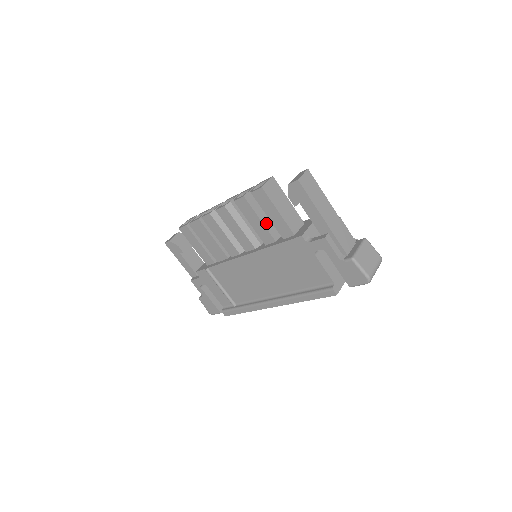
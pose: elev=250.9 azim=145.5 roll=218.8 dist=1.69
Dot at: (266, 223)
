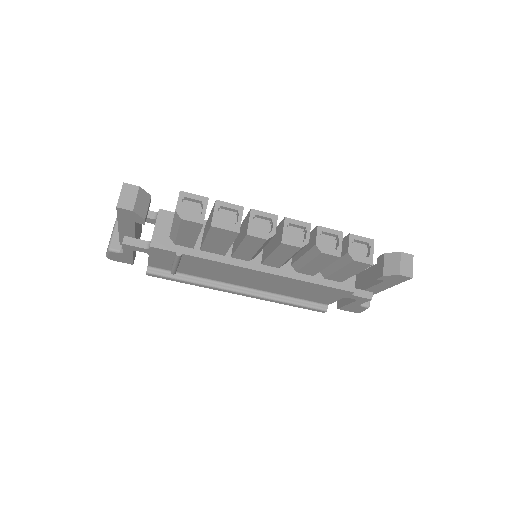
Dot at: occluded
